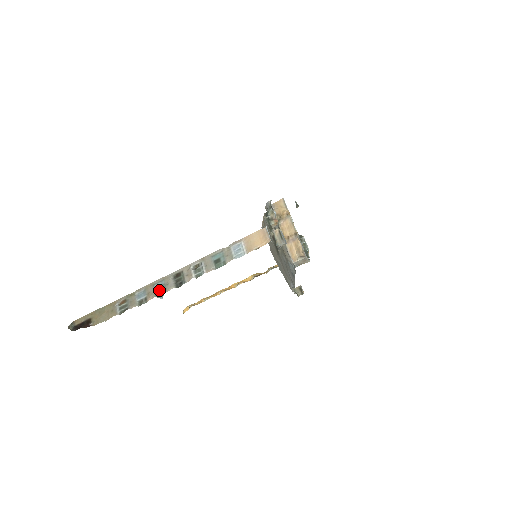
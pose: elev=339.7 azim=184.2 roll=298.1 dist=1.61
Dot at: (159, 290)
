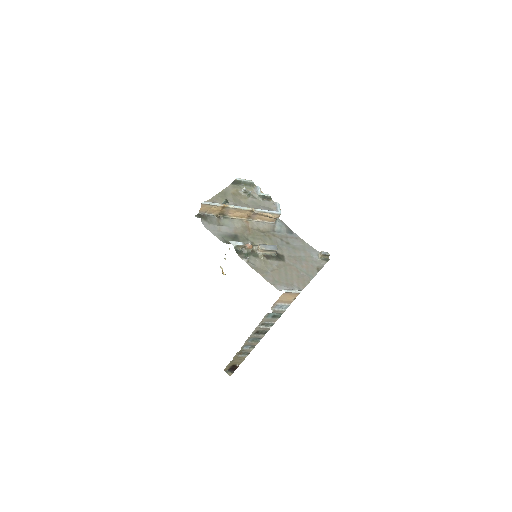
Dot at: (255, 340)
